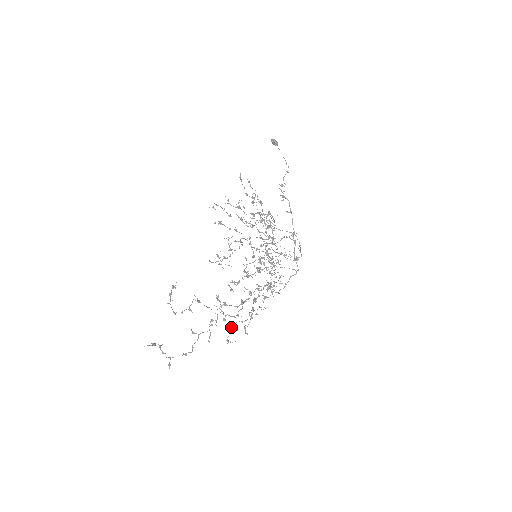
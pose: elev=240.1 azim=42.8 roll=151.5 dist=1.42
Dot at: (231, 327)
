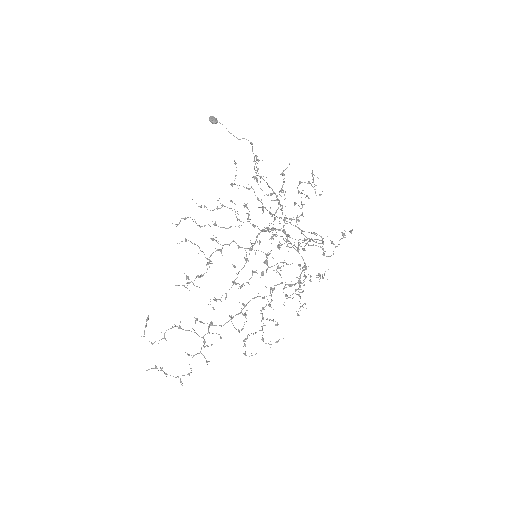
Dot at: (243, 340)
